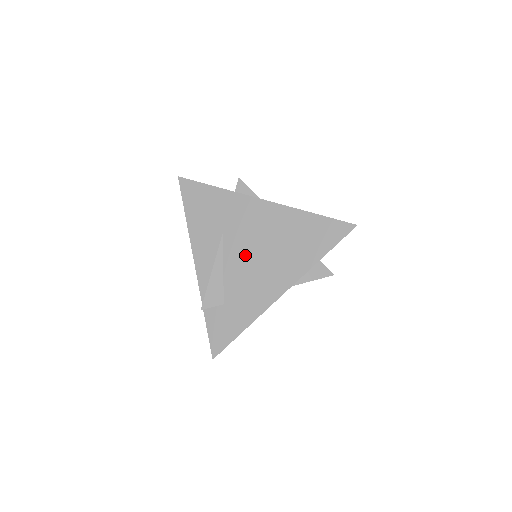
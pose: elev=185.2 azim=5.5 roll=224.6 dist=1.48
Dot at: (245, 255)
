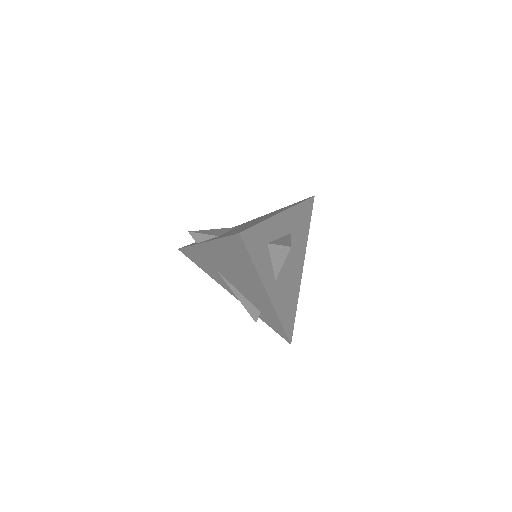
Dot at: (235, 280)
